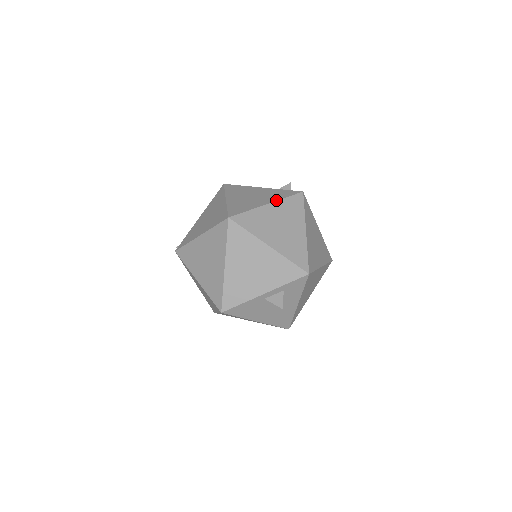
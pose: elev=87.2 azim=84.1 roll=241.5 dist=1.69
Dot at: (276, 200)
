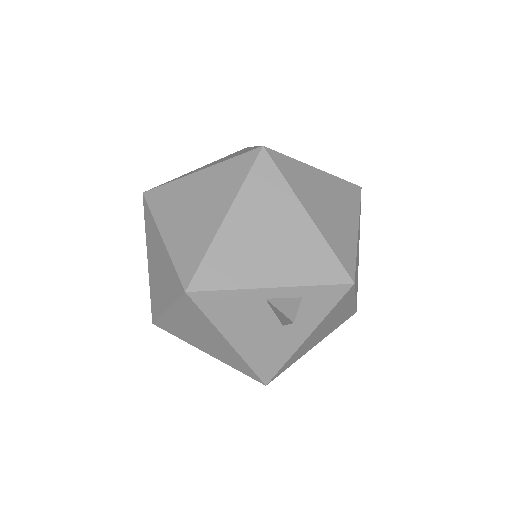
Dot at: occluded
